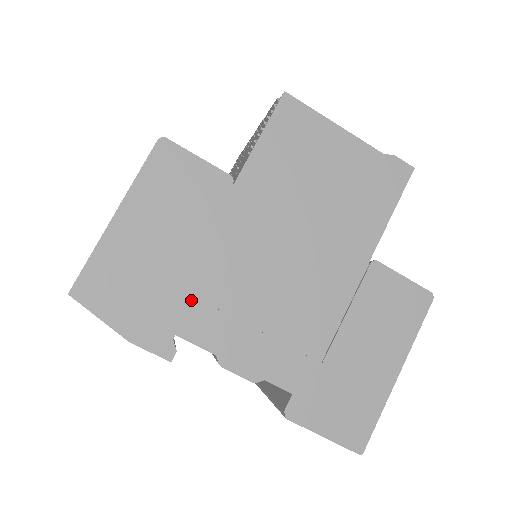
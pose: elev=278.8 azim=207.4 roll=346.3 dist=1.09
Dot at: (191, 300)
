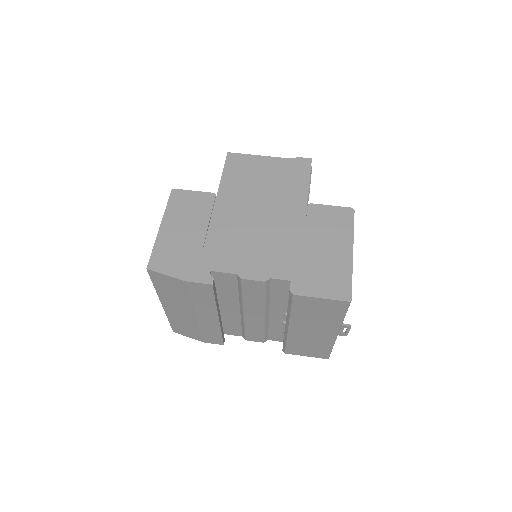
Dot at: (213, 252)
